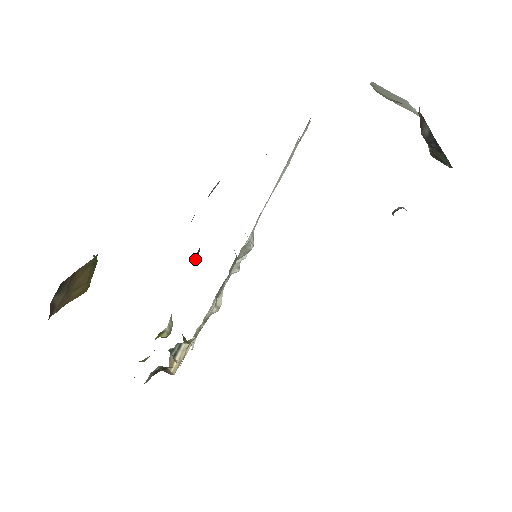
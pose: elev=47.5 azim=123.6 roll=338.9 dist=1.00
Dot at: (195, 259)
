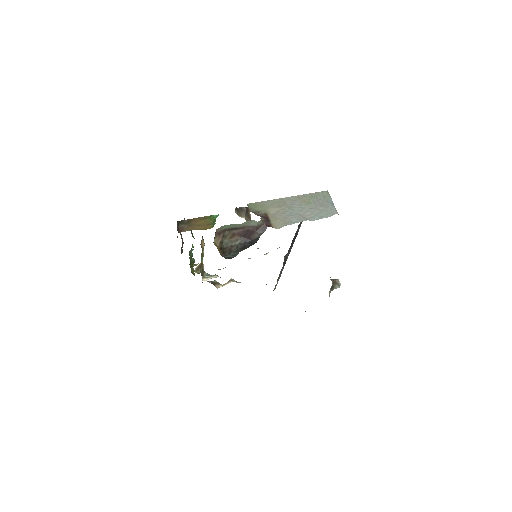
Dot at: occluded
